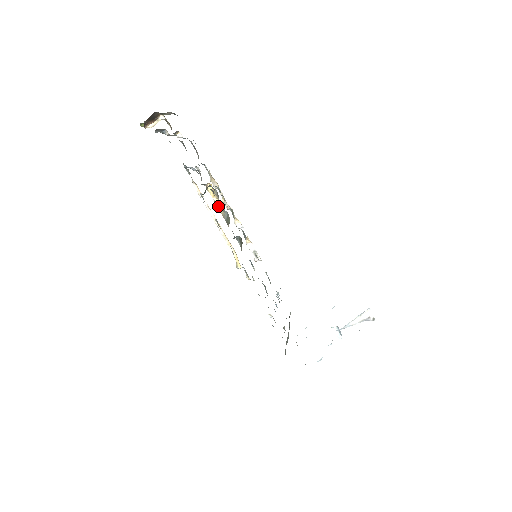
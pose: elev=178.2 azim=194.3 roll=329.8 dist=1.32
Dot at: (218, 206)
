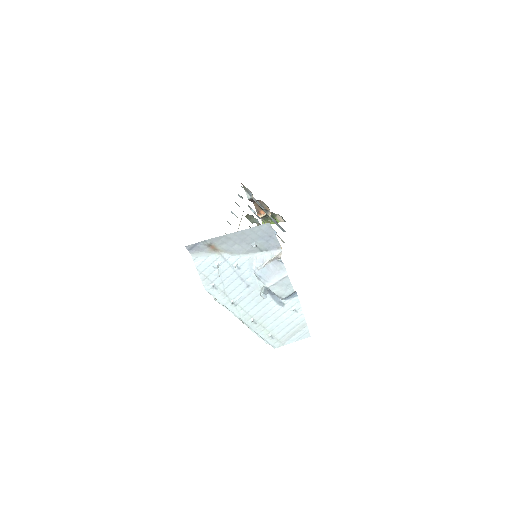
Dot at: occluded
